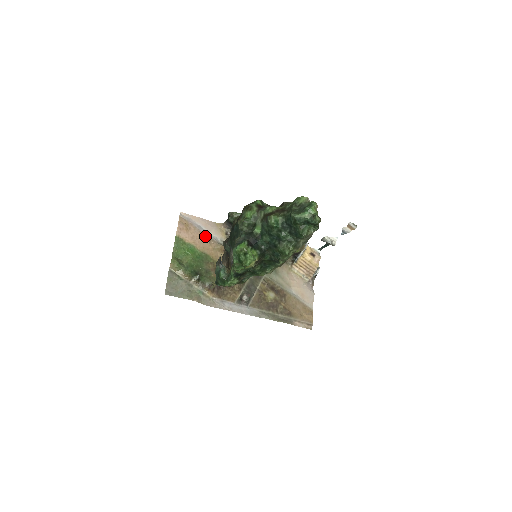
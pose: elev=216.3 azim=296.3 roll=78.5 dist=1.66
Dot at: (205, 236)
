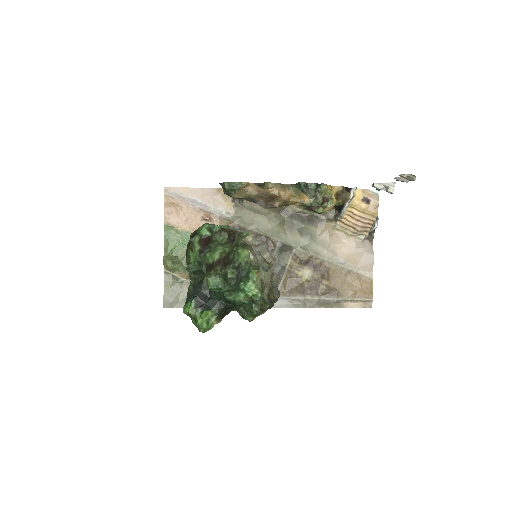
Dot at: (203, 213)
